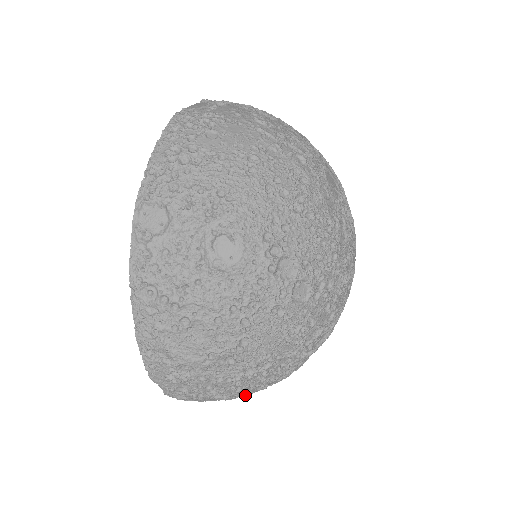
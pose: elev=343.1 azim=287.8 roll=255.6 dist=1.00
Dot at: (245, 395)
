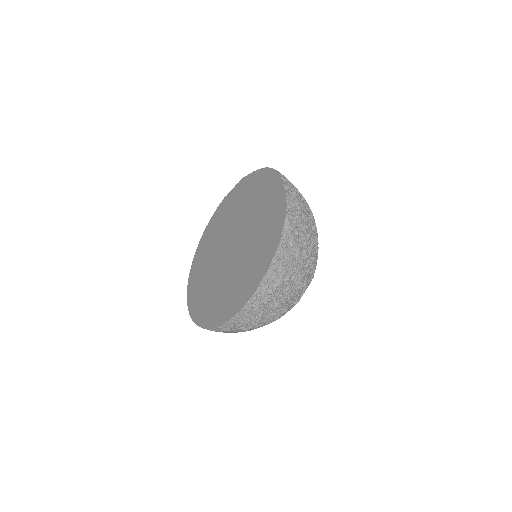
Dot at: (297, 279)
